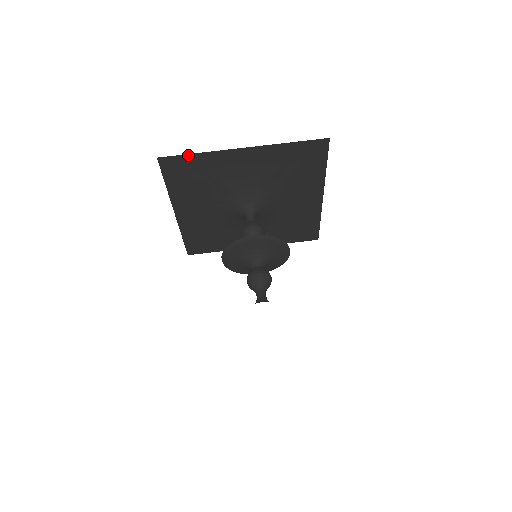
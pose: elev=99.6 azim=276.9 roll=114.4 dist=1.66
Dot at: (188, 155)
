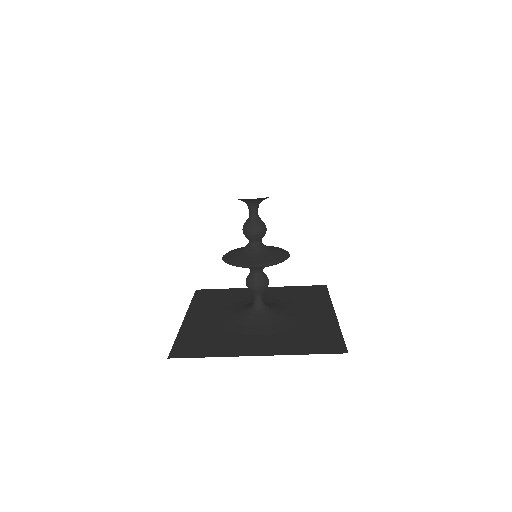
Dot at: occluded
